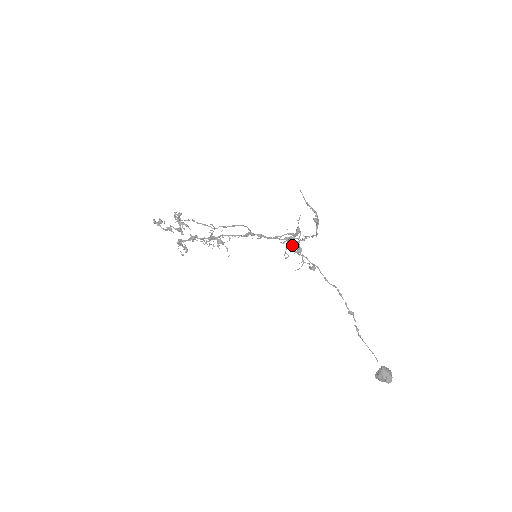
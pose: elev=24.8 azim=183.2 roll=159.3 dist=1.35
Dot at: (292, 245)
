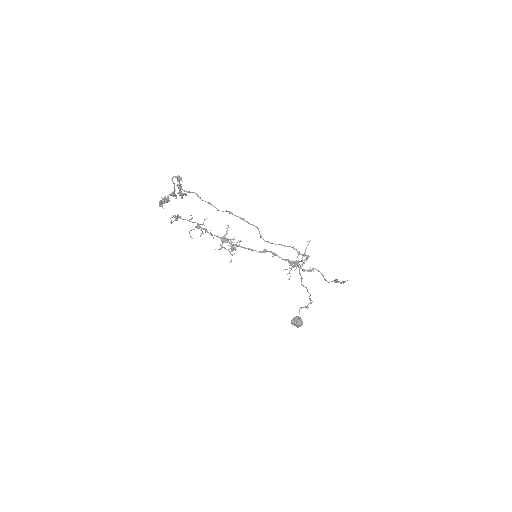
Dot at: occluded
